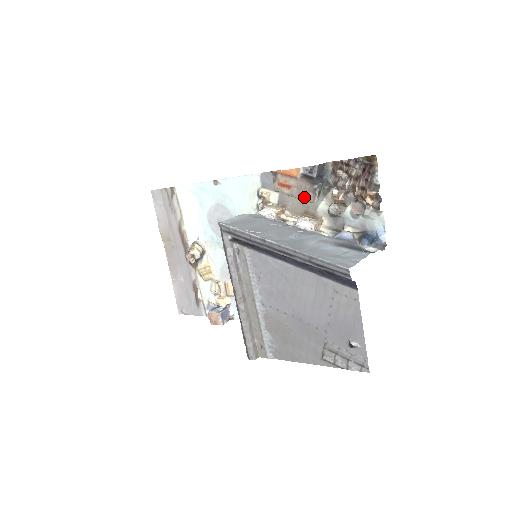
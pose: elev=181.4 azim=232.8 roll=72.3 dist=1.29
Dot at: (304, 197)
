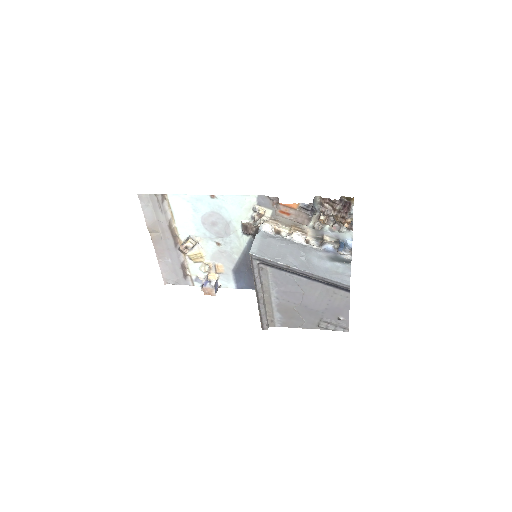
Dot at: (300, 222)
